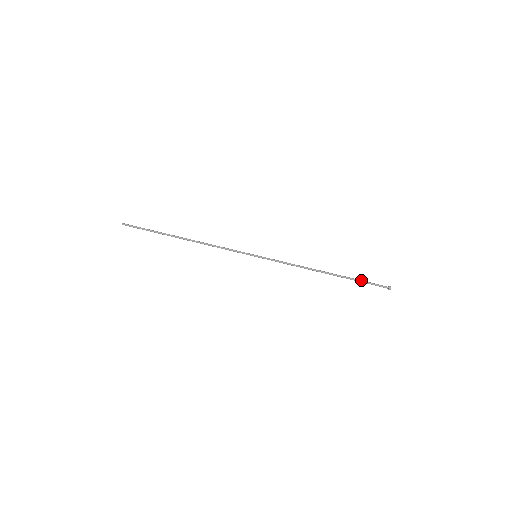
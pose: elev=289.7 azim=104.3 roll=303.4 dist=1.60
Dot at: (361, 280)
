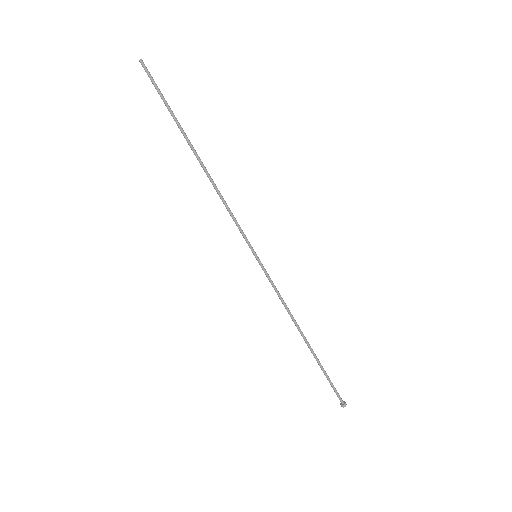
Dot at: occluded
